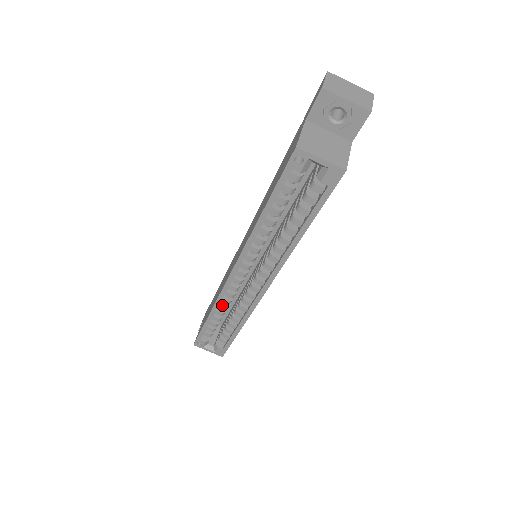
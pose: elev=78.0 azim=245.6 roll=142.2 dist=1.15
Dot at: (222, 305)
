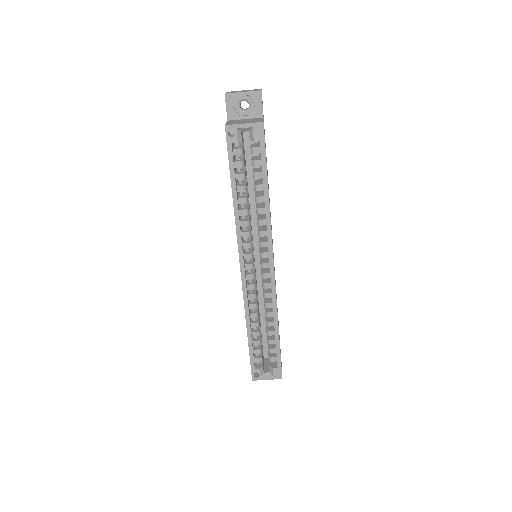
Dot at: (252, 313)
